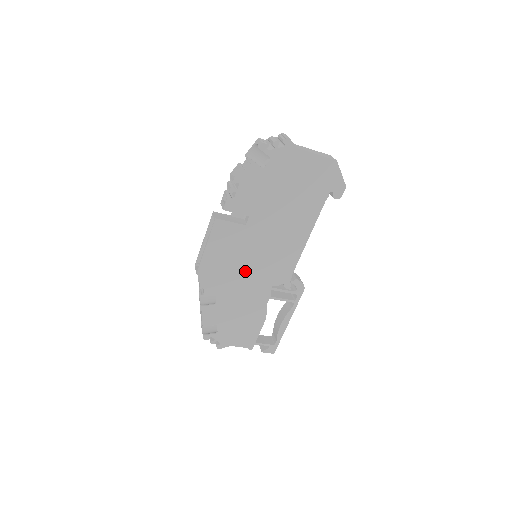
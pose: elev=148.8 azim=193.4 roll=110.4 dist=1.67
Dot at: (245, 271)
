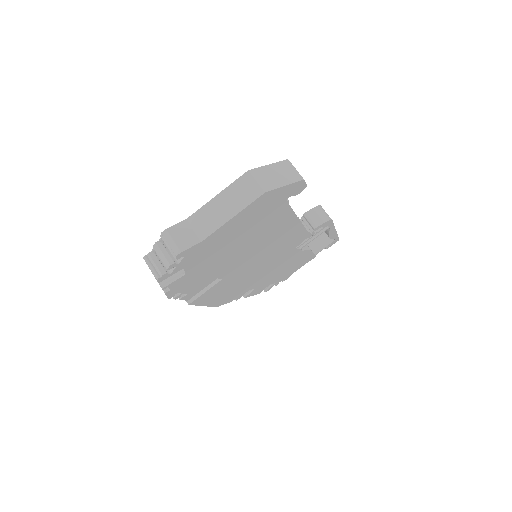
Dot at: (258, 272)
